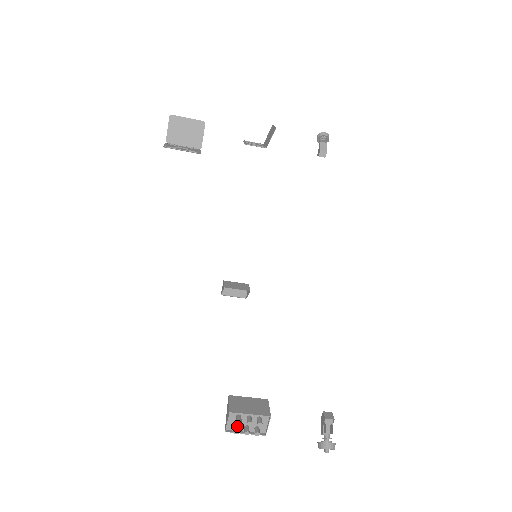
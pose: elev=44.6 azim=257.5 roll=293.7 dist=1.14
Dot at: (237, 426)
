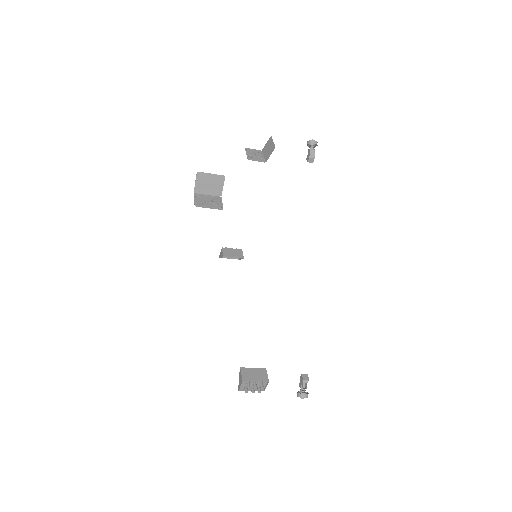
Dot at: (247, 388)
